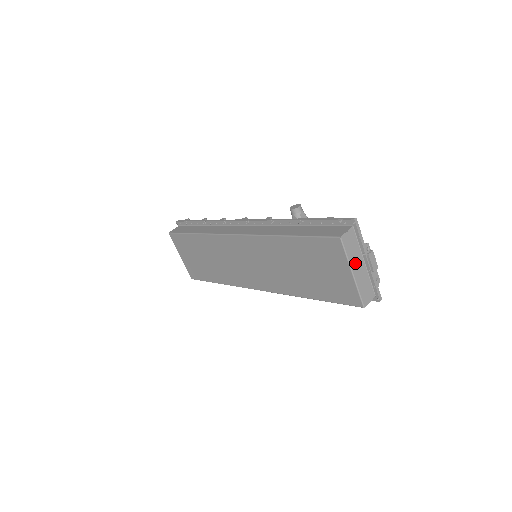
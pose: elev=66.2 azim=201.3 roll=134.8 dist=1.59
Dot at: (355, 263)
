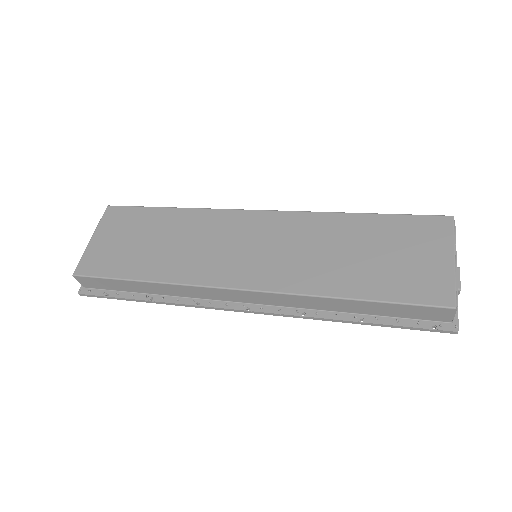
Dot at: occluded
